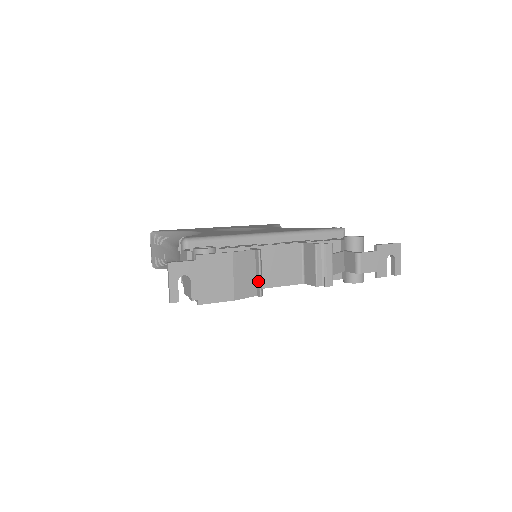
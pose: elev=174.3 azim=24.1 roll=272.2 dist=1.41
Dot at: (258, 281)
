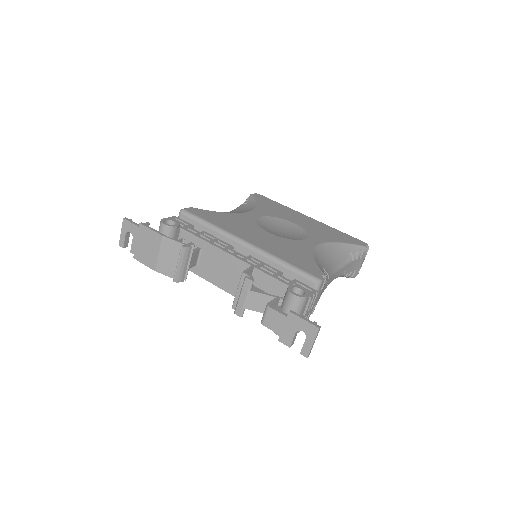
Dot at: (176, 269)
